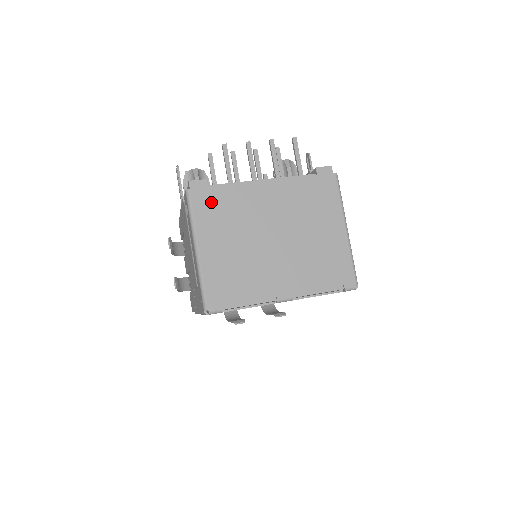
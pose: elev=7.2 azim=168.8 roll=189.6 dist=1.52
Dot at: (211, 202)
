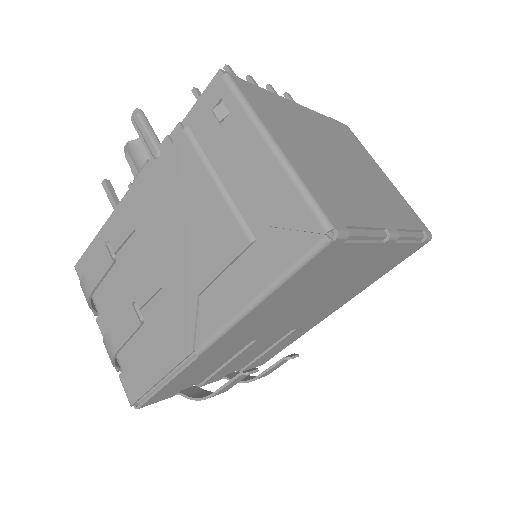
Dot at: (261, 99)
